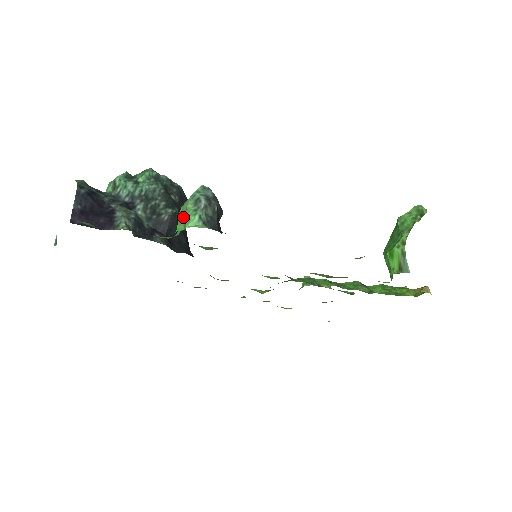
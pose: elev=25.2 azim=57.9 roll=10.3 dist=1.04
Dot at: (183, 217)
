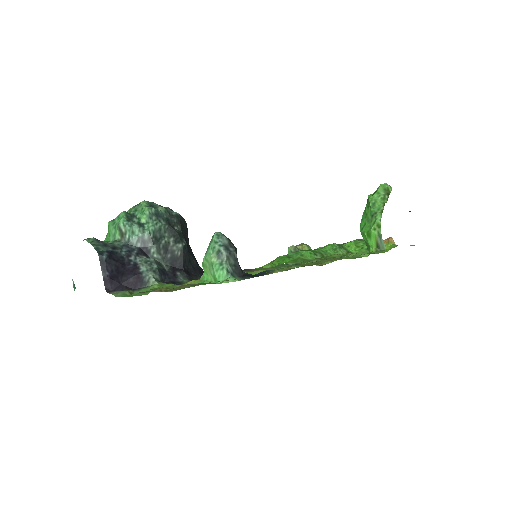
Dot at: (210, 269)
